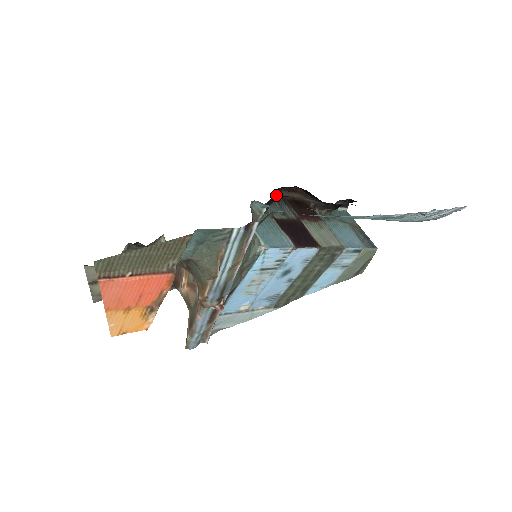
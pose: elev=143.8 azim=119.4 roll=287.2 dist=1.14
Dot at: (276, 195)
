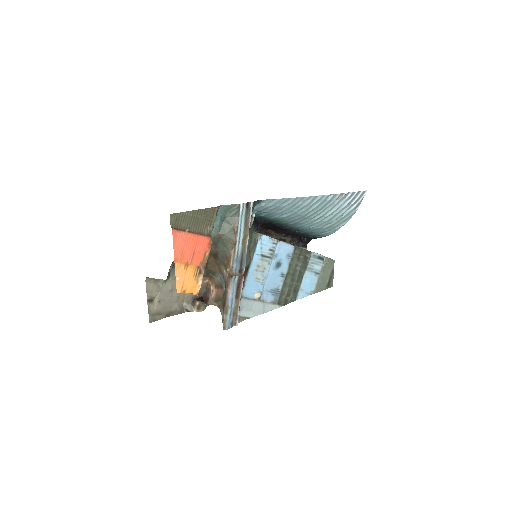
Dot at: occluded
